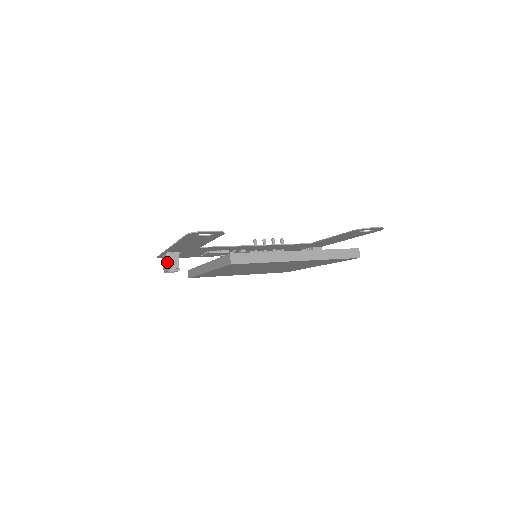
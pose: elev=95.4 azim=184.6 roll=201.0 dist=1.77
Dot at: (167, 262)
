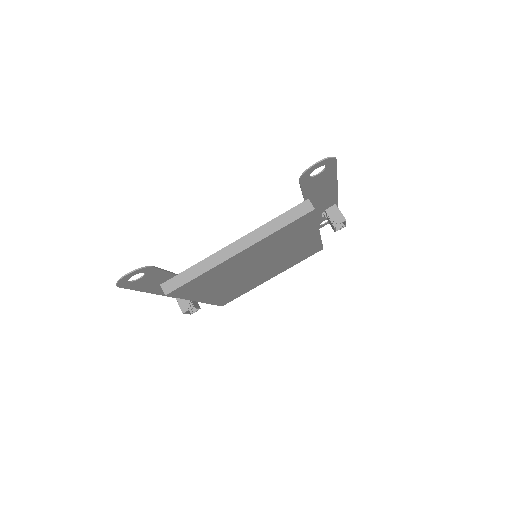
Dot at: (179, 305)
